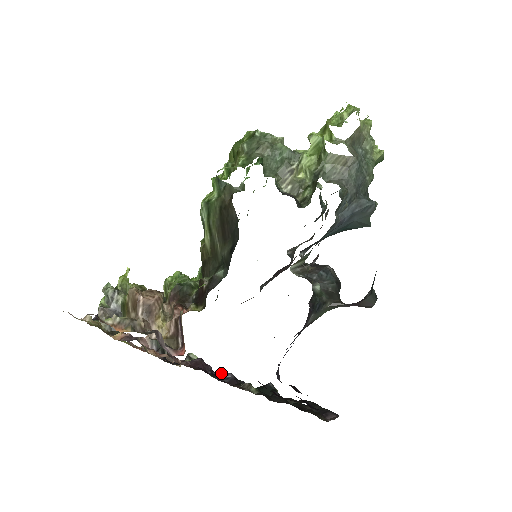
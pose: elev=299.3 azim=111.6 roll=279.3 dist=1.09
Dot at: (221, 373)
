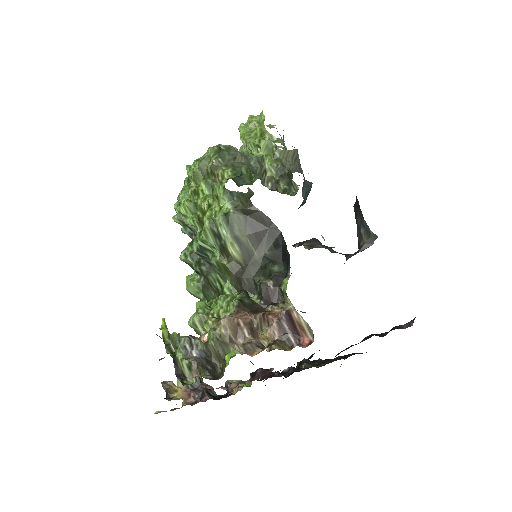
Dot at: (270, 375)
